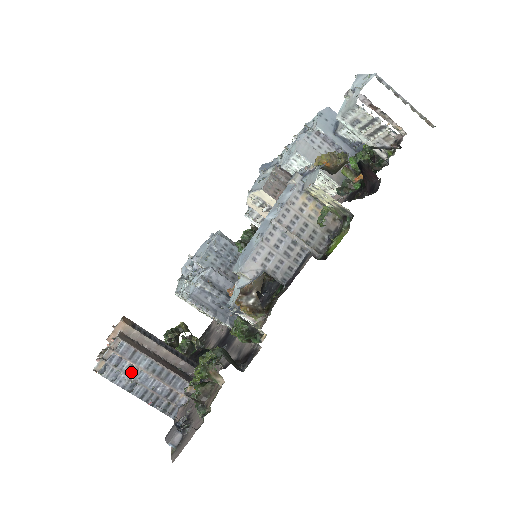
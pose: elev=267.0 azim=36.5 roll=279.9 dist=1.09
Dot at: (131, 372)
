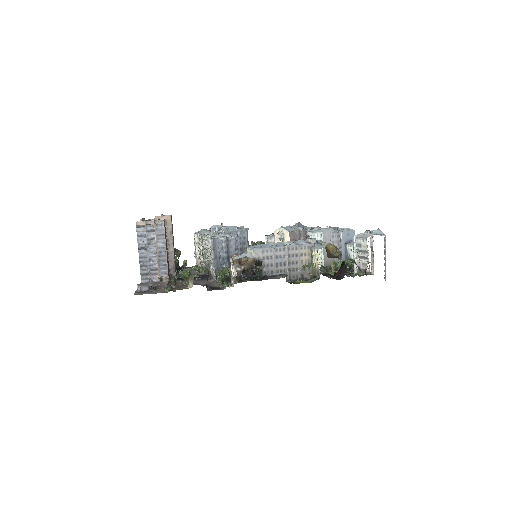
Dot at: (150, 241)
